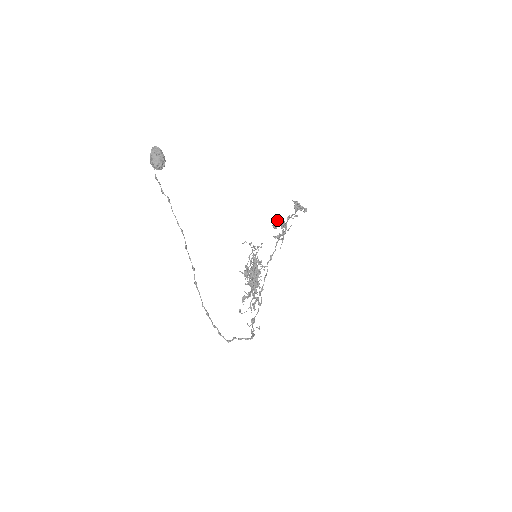
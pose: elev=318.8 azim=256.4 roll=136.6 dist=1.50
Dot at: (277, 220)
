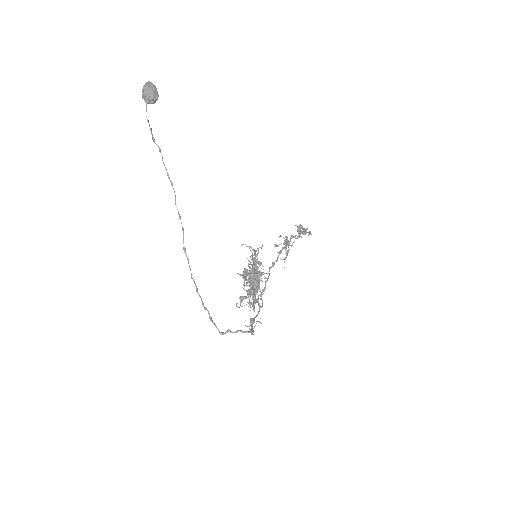
Dot at: (279, 236)
